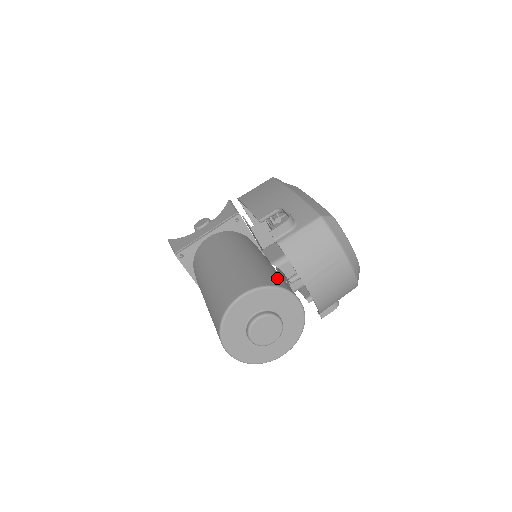
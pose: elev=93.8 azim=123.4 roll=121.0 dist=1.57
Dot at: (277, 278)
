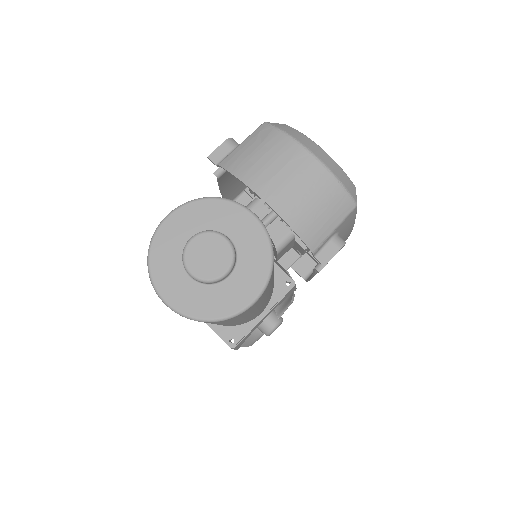
Dot at: occluded
